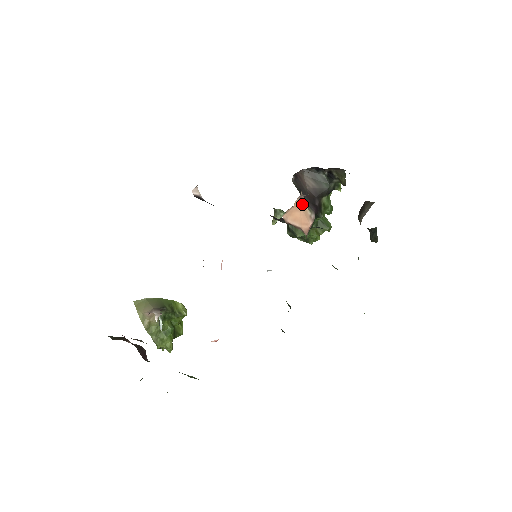
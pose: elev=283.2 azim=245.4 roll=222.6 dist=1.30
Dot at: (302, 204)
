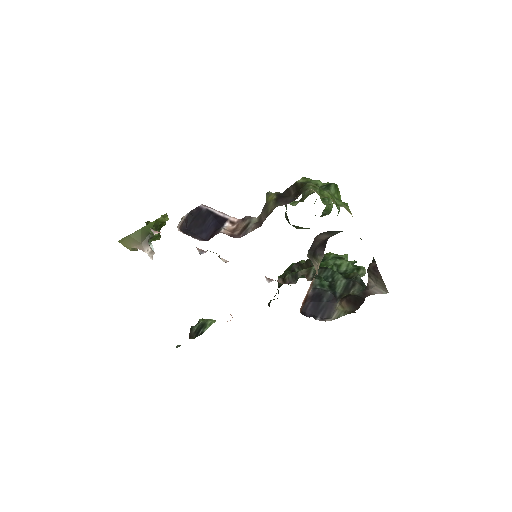
Dot at: occluded
